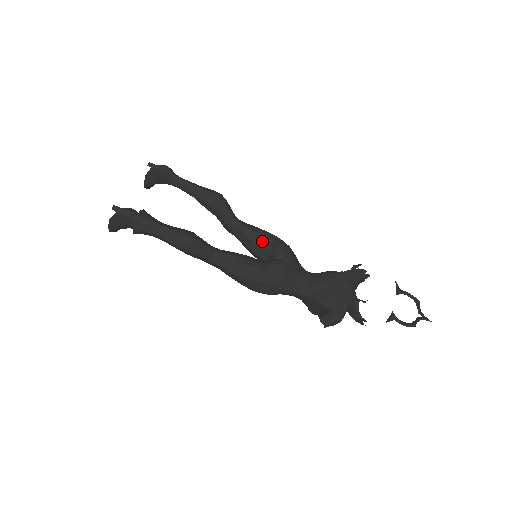
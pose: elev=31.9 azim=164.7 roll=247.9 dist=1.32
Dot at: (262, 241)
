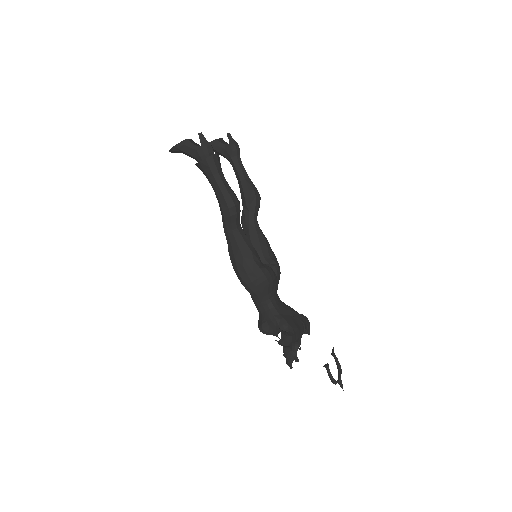
Dot at: (266, 249)
